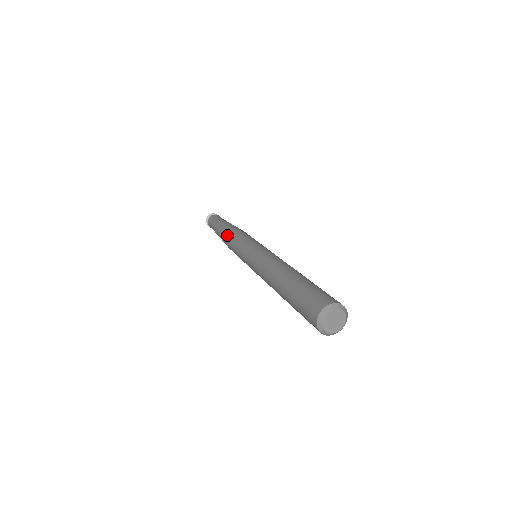
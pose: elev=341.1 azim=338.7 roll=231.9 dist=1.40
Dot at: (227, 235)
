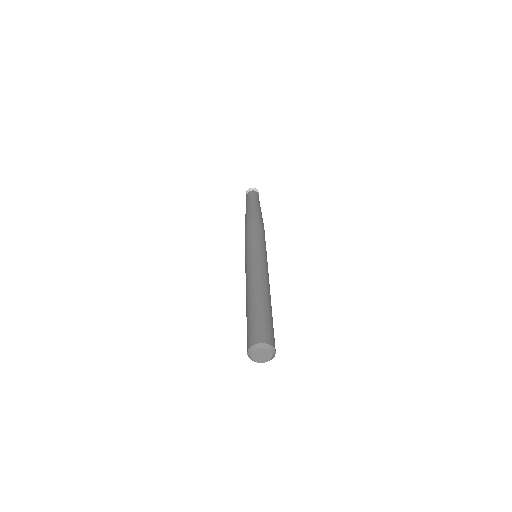
Dot at: (248, 222)
